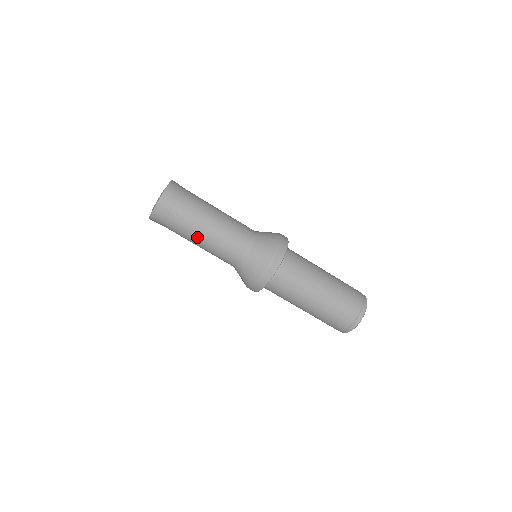
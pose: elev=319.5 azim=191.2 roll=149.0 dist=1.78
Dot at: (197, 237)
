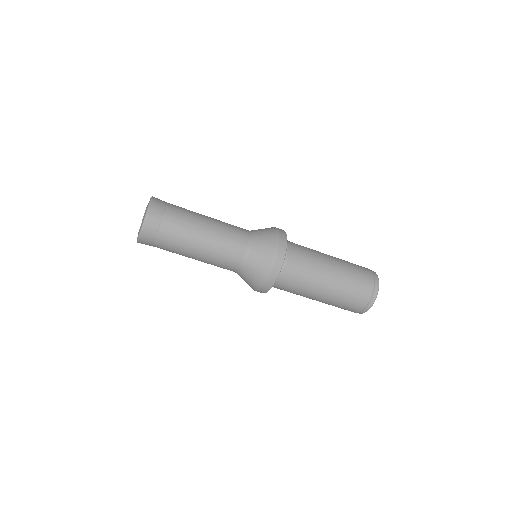
Dot at: (195, 242)
